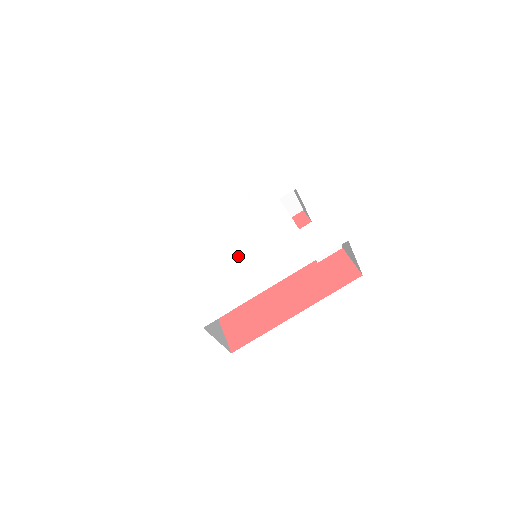
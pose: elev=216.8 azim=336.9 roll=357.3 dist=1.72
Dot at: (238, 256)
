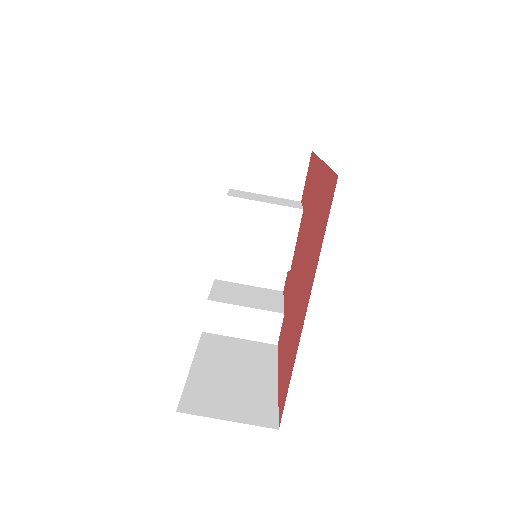
Dot at: occluded
